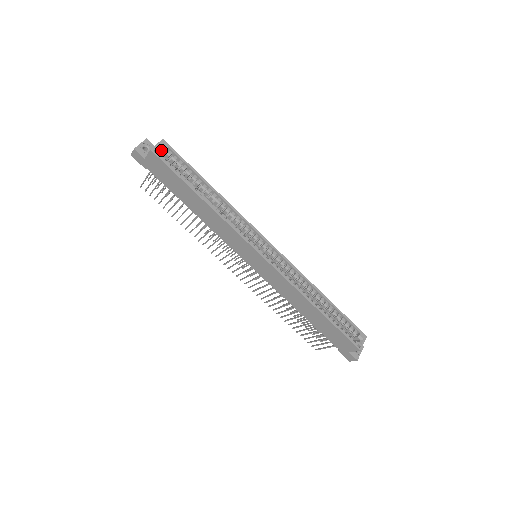
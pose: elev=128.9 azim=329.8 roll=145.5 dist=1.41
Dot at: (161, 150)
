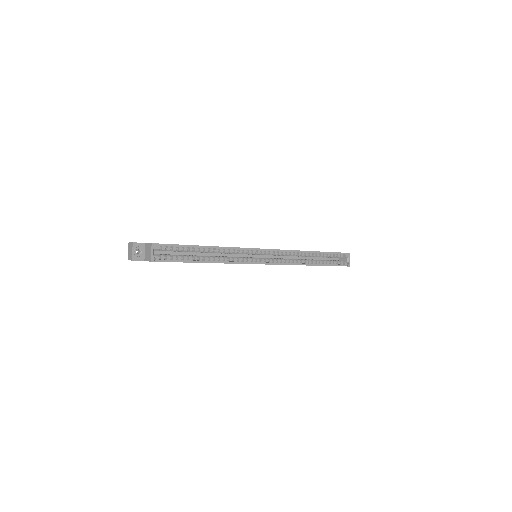
Dot at: occluded
